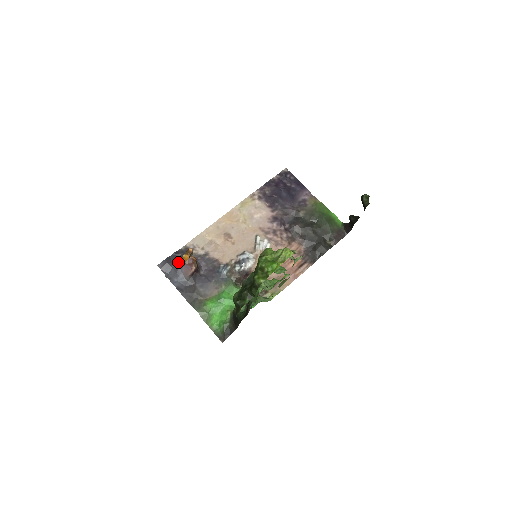
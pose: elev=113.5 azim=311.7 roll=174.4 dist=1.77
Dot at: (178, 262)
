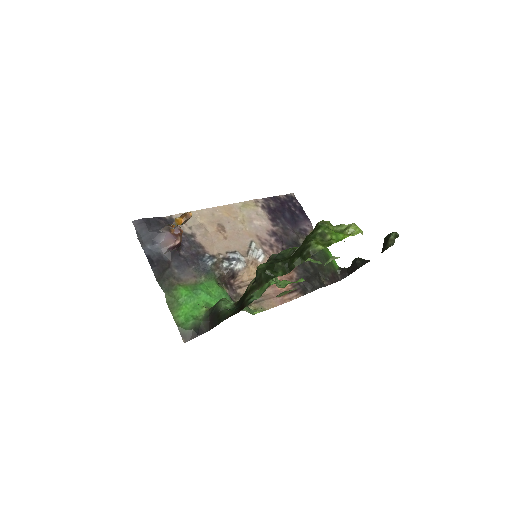
Dot at: (158, 228)
